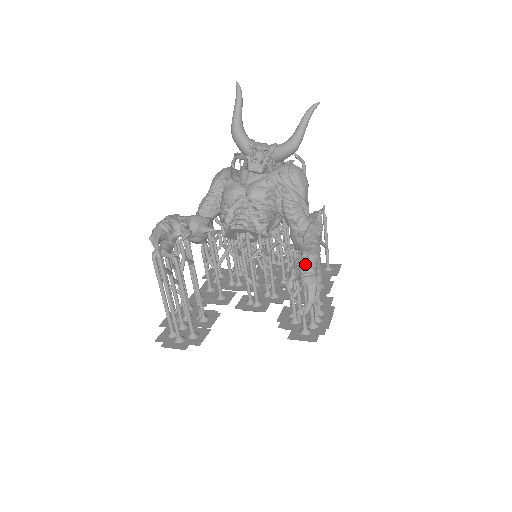
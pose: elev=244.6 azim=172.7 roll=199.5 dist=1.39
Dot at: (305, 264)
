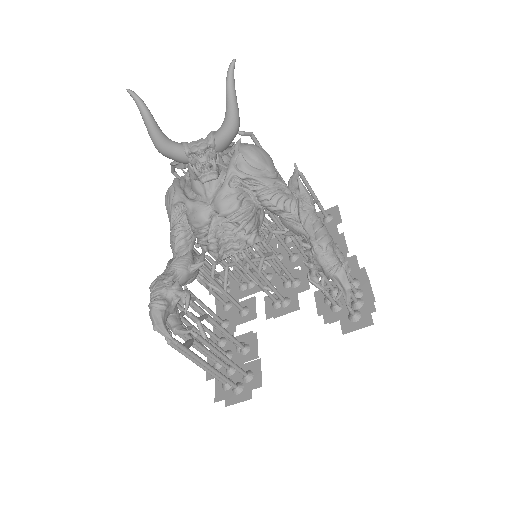
Dot at: (322, 256)
